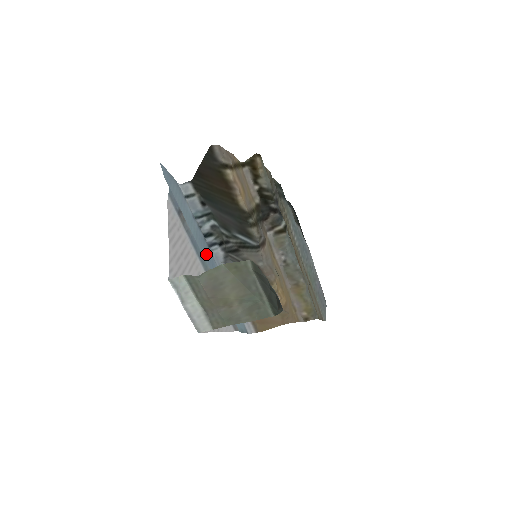
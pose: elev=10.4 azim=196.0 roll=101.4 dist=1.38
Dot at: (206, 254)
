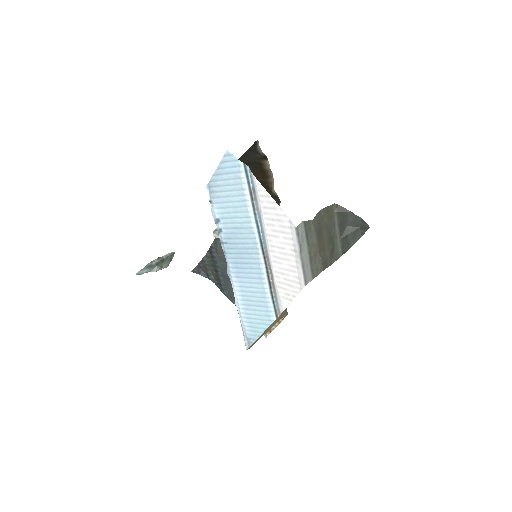
Dot at: (241, 249)
